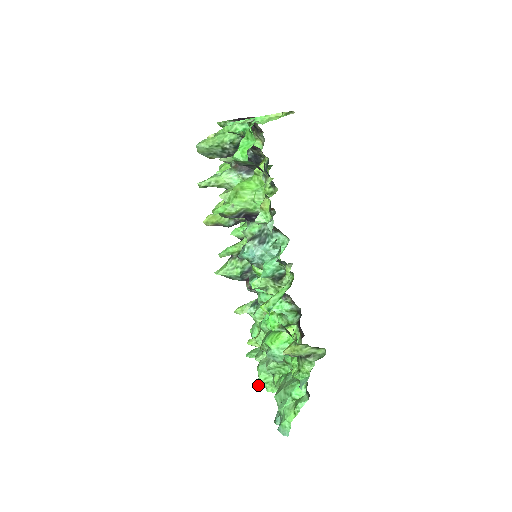
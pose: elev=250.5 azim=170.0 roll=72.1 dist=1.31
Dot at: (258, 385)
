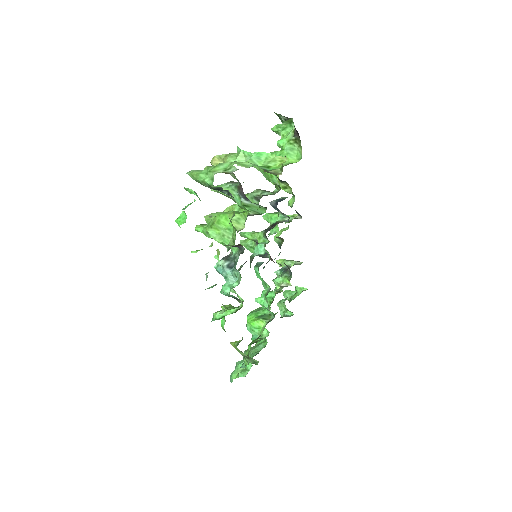
Dot at: occluded
